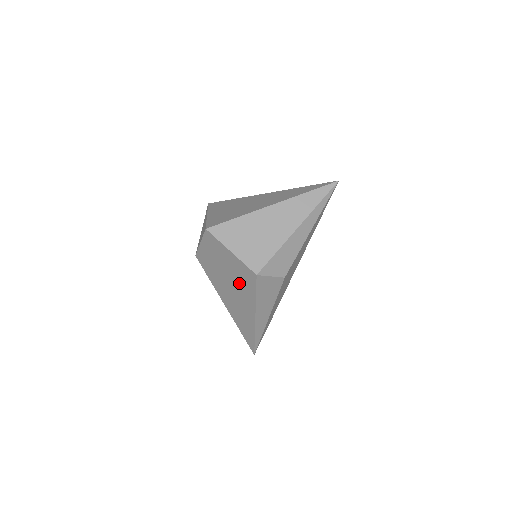
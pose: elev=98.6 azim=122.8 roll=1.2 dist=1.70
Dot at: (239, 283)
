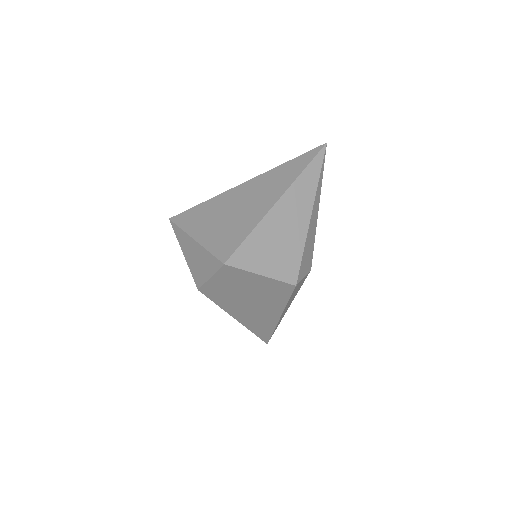
Dot at: (265, 298)
